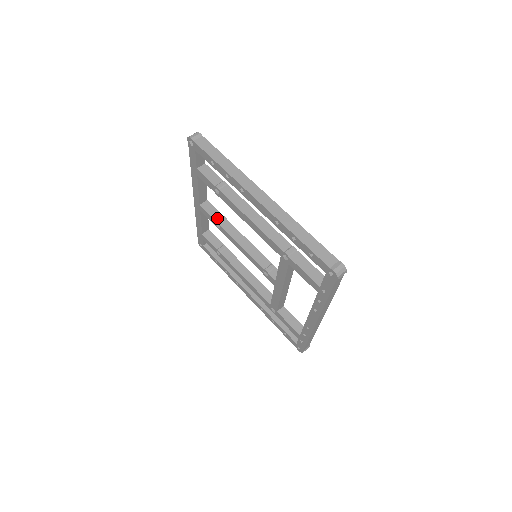
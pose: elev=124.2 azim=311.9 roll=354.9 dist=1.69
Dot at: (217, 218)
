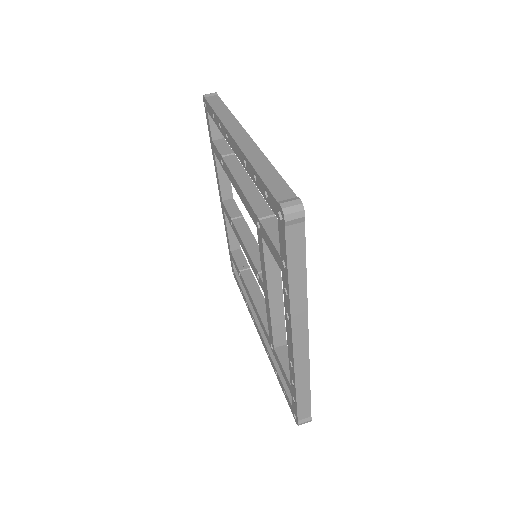
Dot at: (233, 214)
